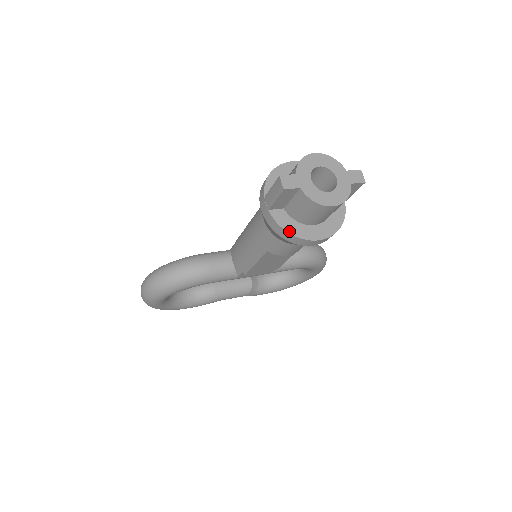
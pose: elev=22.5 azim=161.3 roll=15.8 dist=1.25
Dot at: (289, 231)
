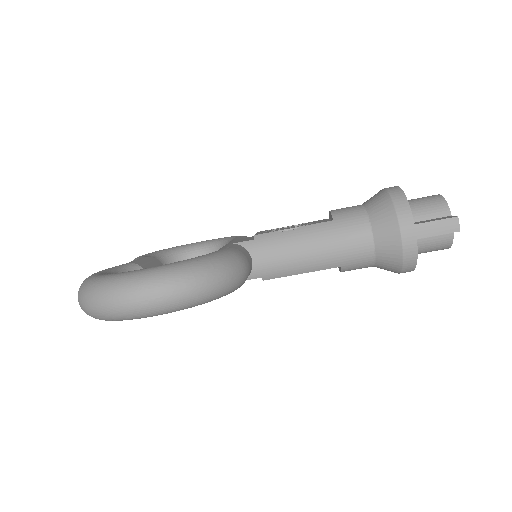
Dot at: (416, 262)
